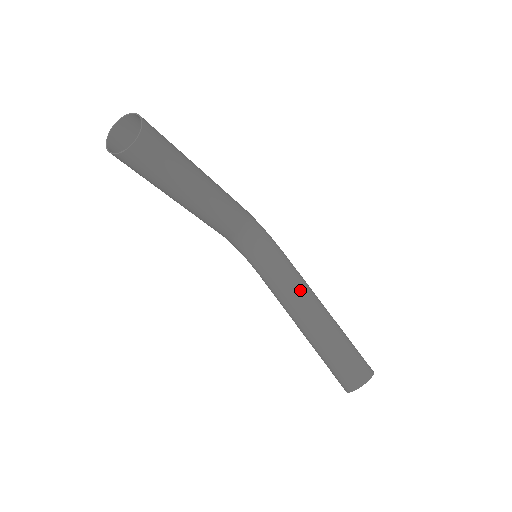
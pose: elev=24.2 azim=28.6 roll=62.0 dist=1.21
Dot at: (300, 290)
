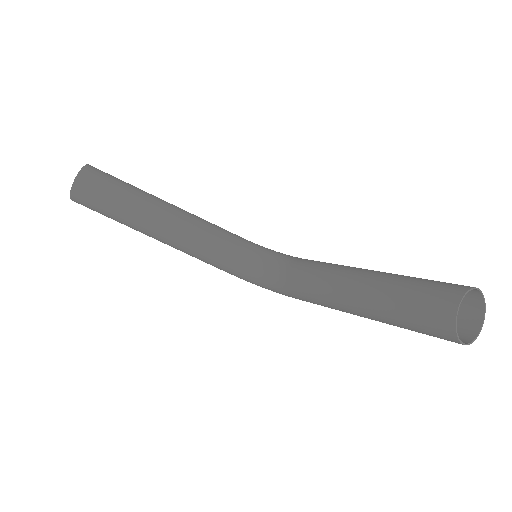
Dot at: (326, 267)
